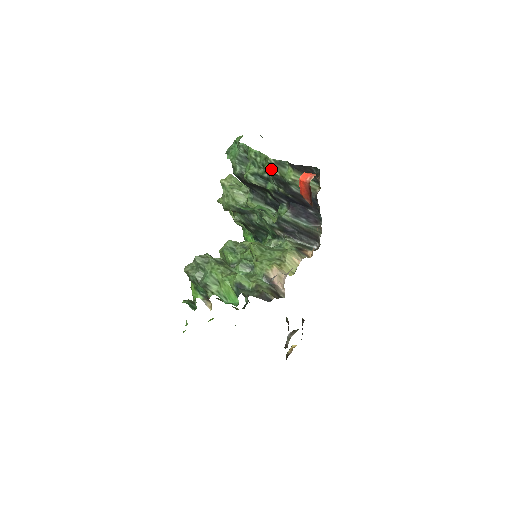
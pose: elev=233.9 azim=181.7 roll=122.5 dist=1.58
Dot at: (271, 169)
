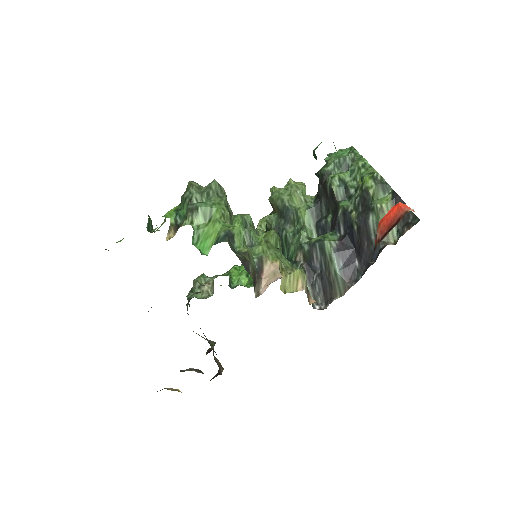
Dot at: (369, 183)
